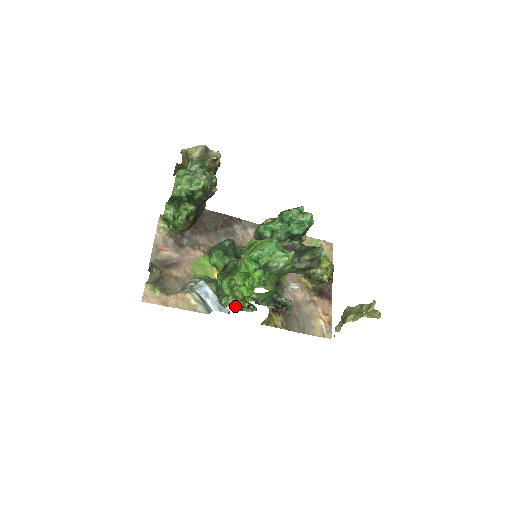
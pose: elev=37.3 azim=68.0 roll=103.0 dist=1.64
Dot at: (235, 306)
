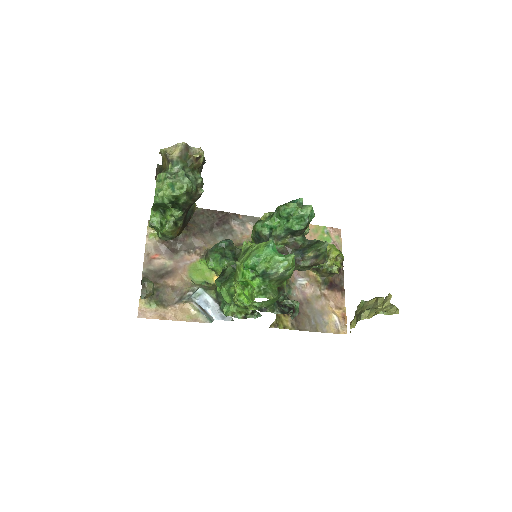
Dot at: (238, 313)
